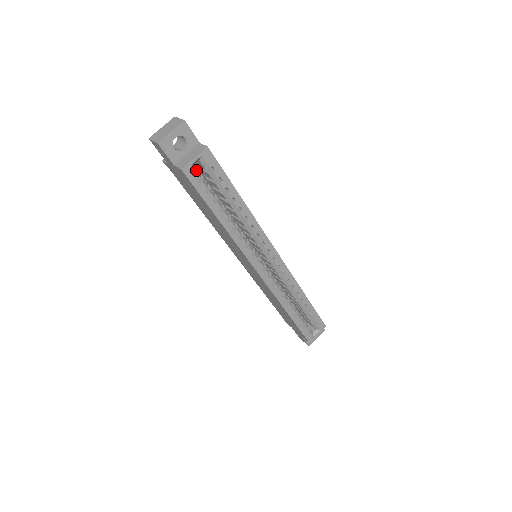
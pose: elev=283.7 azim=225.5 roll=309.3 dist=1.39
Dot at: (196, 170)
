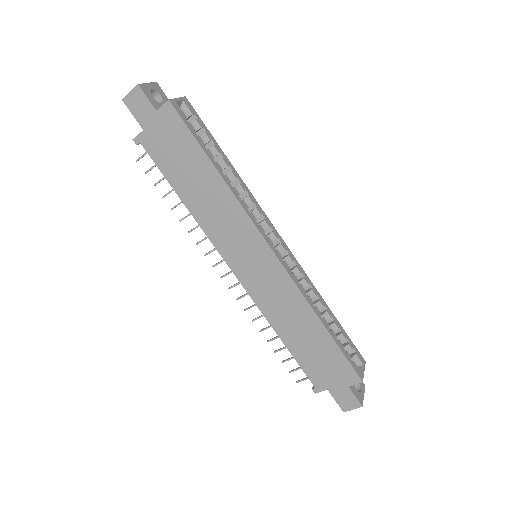
Dot at: (181, 111)
